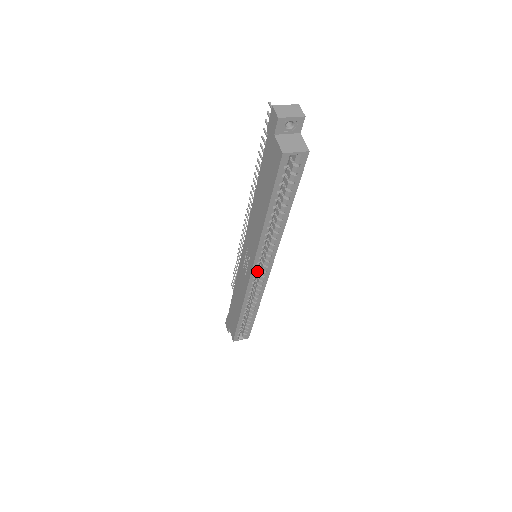
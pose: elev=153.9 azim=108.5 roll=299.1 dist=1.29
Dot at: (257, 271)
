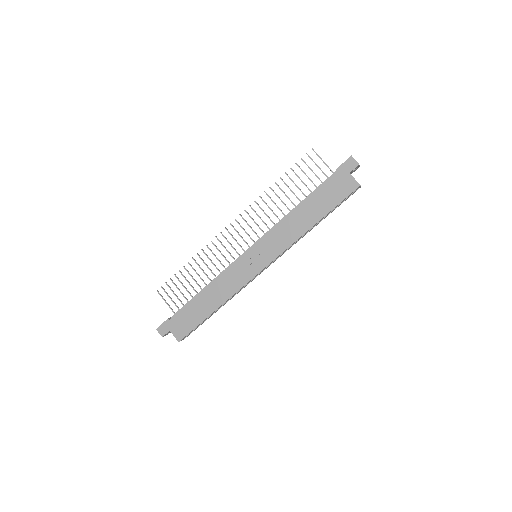
Dot at: occluded
